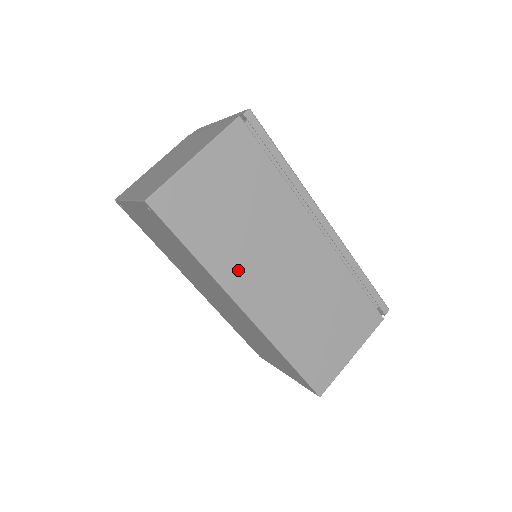
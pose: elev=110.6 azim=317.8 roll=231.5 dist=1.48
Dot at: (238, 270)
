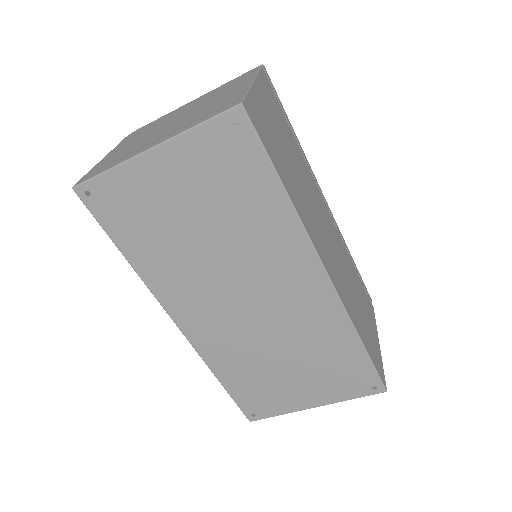
Dot at: (310, 223)
